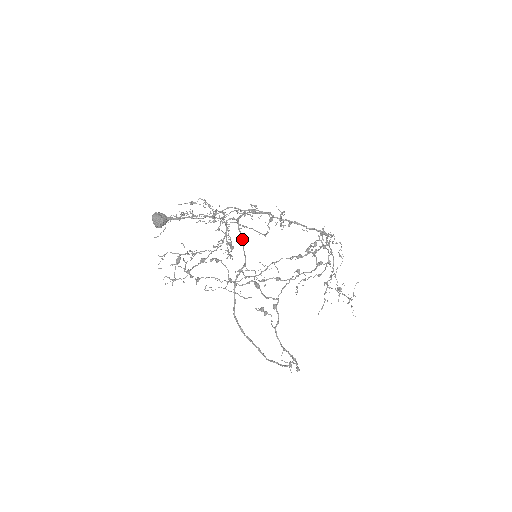
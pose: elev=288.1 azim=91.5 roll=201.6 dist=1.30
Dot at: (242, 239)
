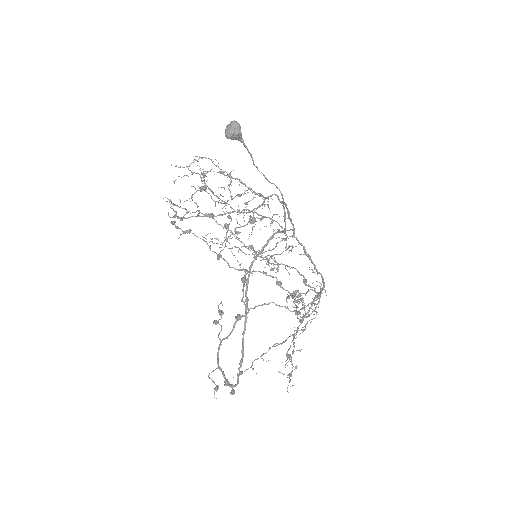
Dot at: (285, 215)
